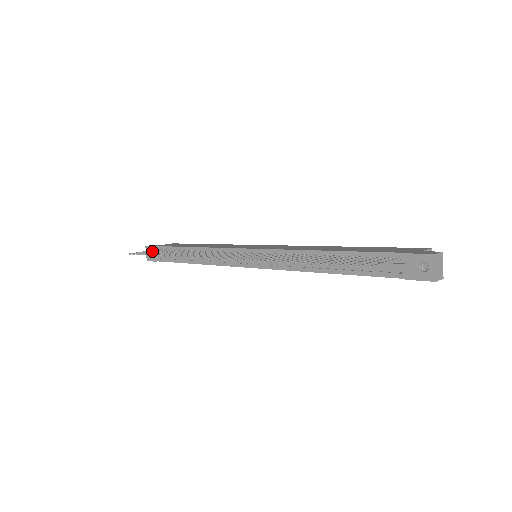
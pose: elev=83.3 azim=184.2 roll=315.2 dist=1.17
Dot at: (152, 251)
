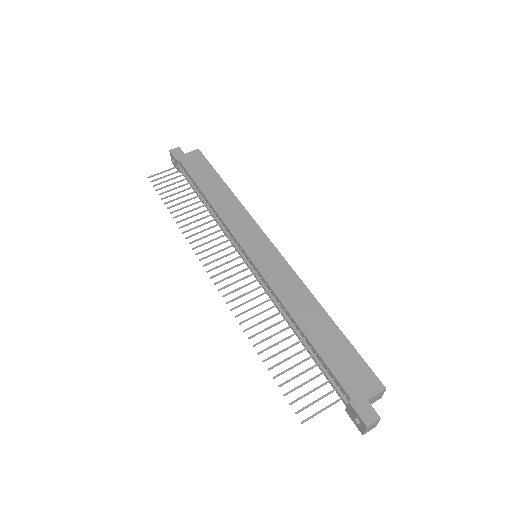
Dot at: occluded
